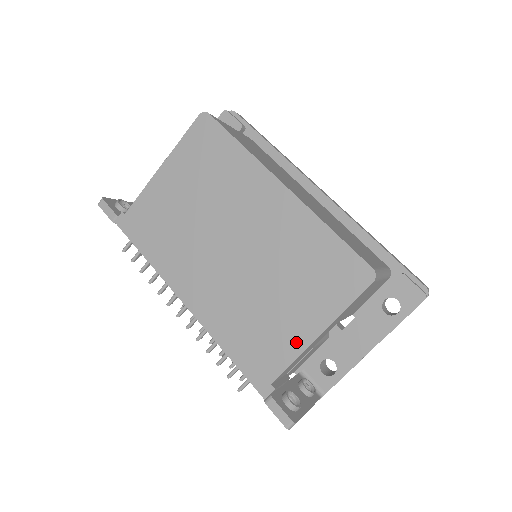
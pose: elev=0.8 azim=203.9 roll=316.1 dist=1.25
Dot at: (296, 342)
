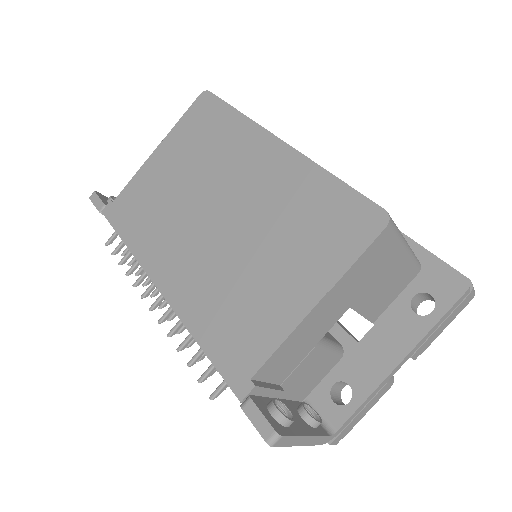
Dot at: (286, 317)
